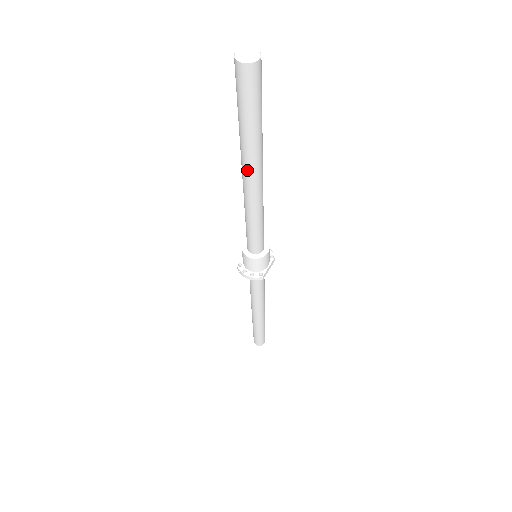
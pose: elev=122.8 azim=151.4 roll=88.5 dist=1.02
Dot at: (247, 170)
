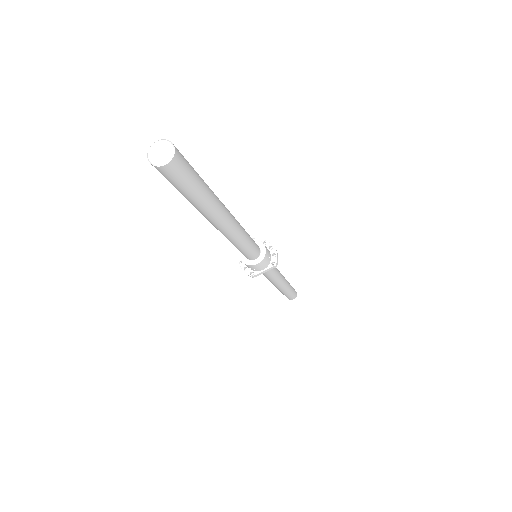
Dot at: occluded
